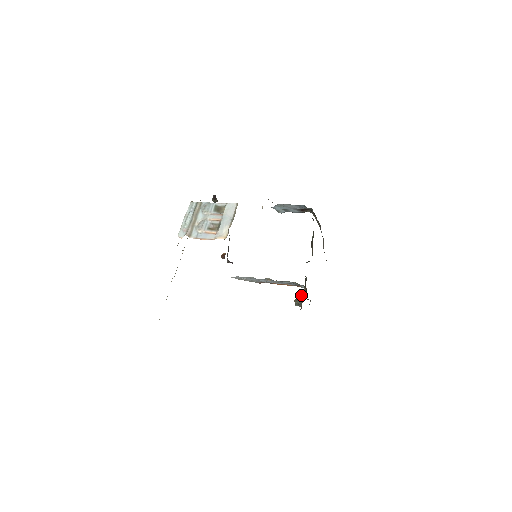
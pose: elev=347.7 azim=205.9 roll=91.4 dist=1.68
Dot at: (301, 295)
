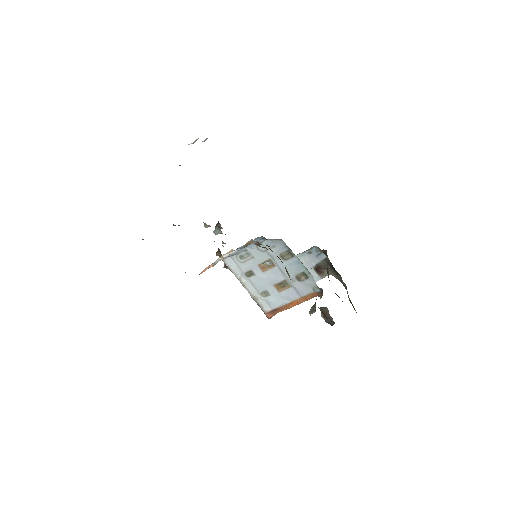
Dot at: occluded
